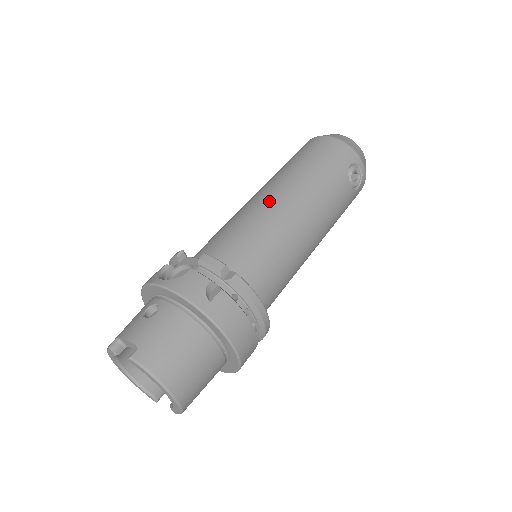
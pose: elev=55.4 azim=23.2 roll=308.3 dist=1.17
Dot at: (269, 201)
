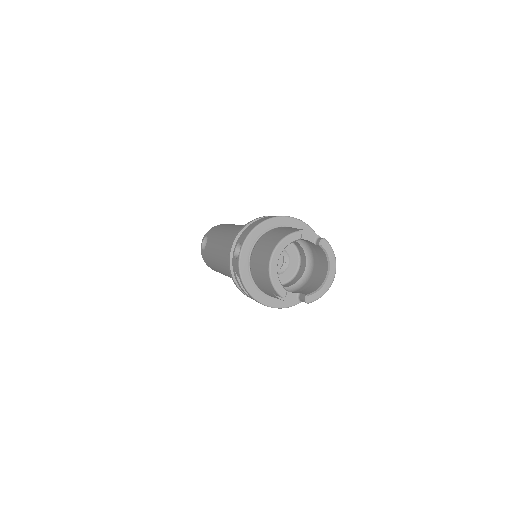
Dot at: occluded
